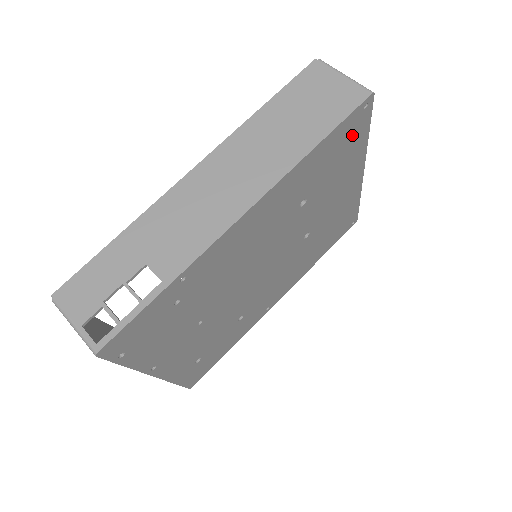
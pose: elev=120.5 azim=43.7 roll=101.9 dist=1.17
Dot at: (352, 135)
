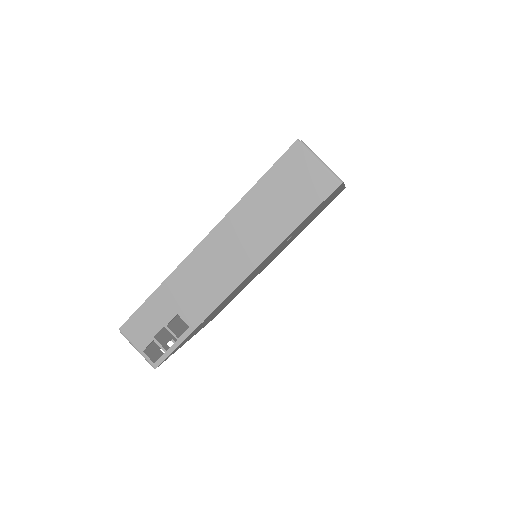
Dot at: (327, 199)
